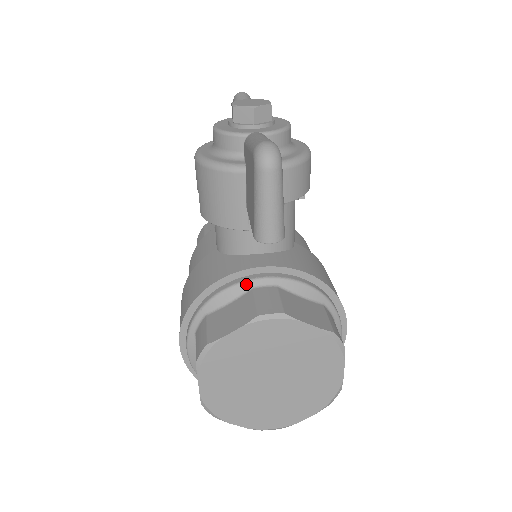
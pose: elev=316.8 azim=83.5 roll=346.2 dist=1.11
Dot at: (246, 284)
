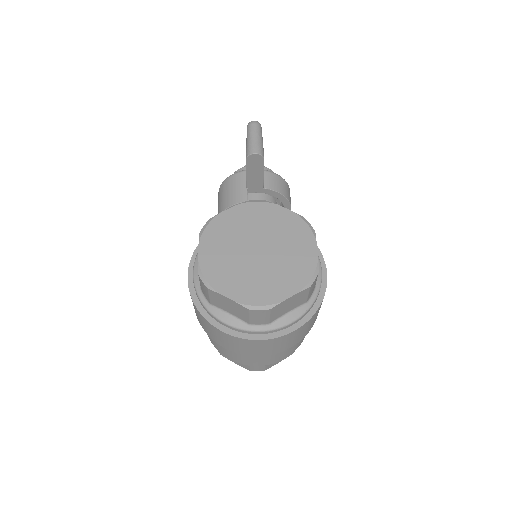
Dot at: occluded
